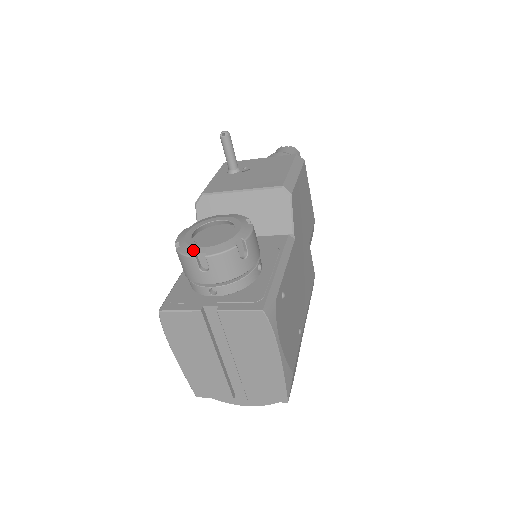
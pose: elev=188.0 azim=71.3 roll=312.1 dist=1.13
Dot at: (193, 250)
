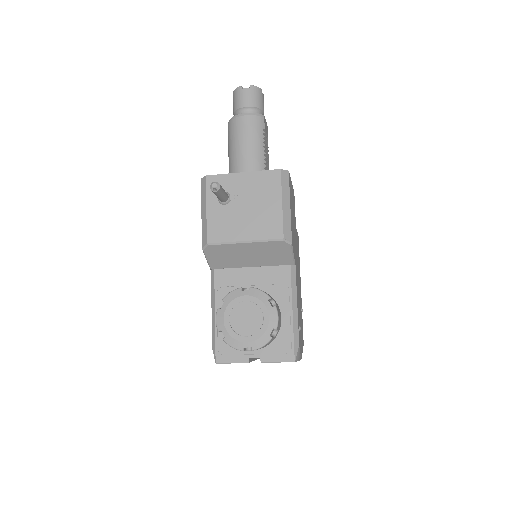
Dot at: (239, 345)
